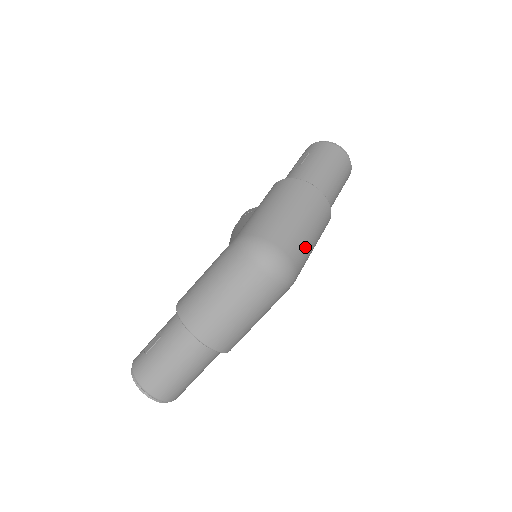
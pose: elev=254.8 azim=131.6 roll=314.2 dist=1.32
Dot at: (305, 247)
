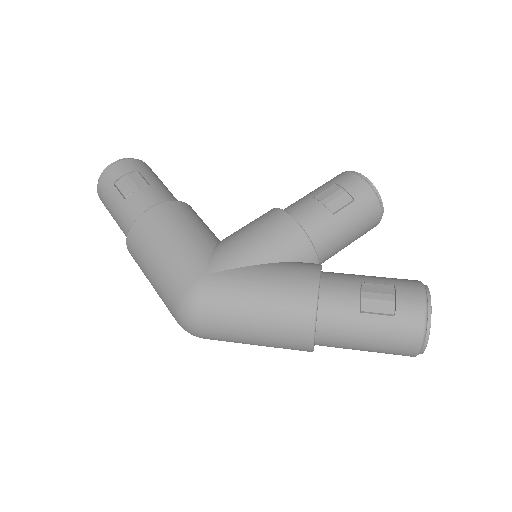
Dot at: occluded
